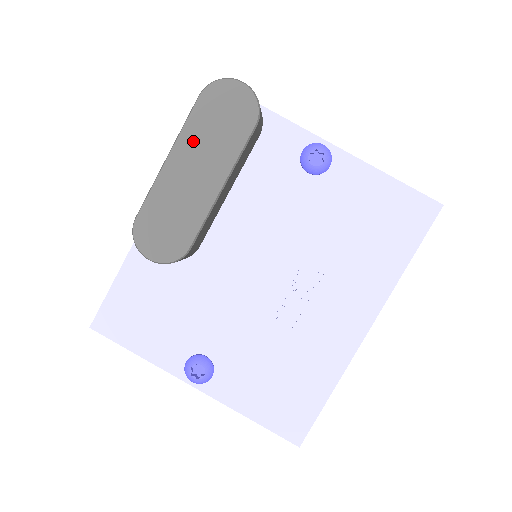
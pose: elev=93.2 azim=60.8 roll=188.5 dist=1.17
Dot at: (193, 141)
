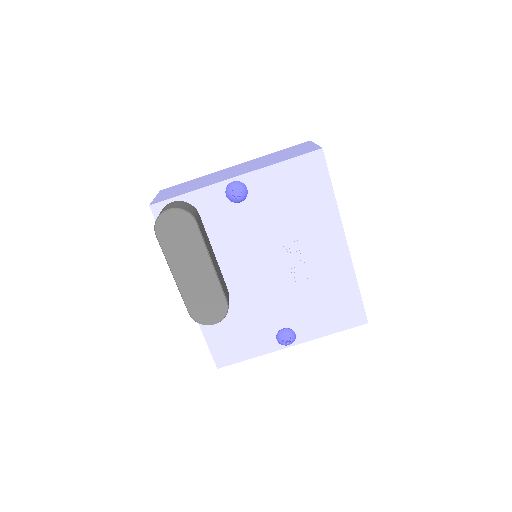
Dot at: (176, 258)
